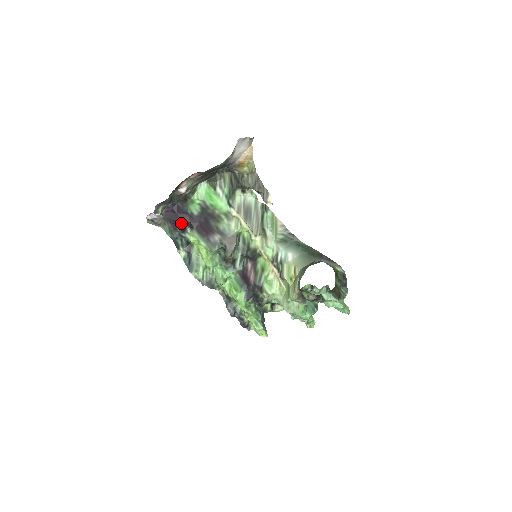
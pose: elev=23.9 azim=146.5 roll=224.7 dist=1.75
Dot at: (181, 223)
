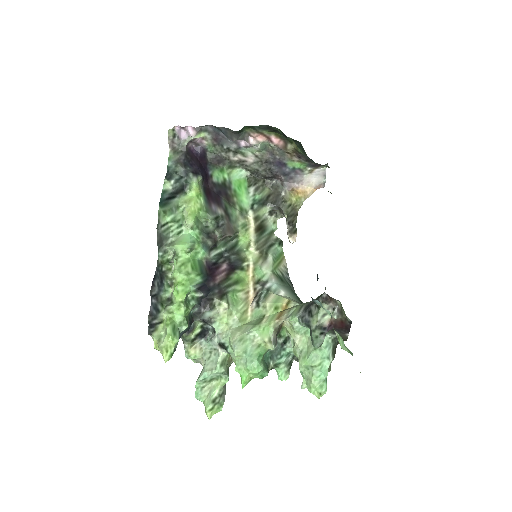
Dot at: (197, 168)
